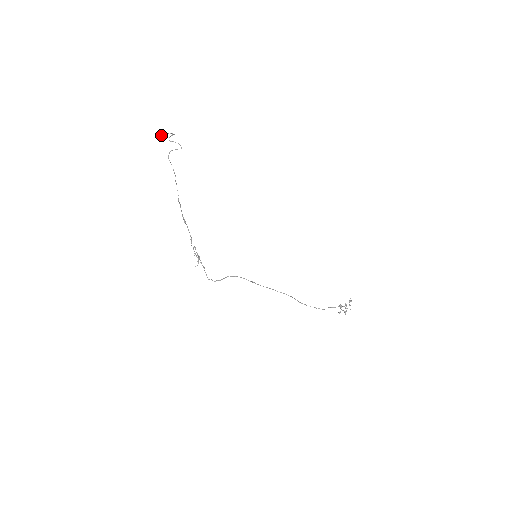
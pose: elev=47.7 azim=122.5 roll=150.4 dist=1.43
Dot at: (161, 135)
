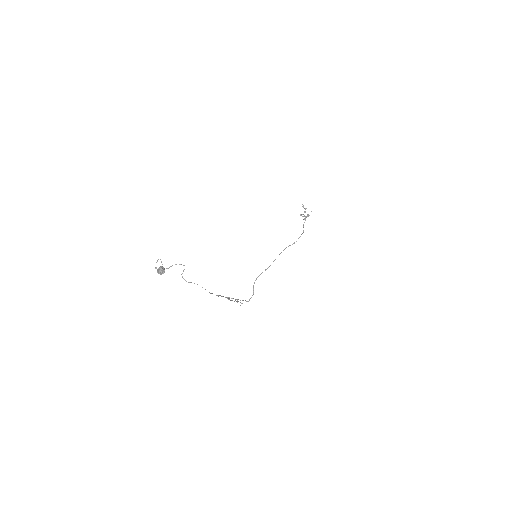
Dot at: (161, 273)
